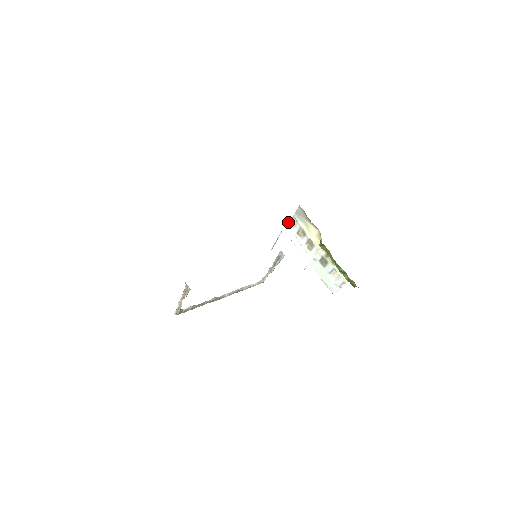
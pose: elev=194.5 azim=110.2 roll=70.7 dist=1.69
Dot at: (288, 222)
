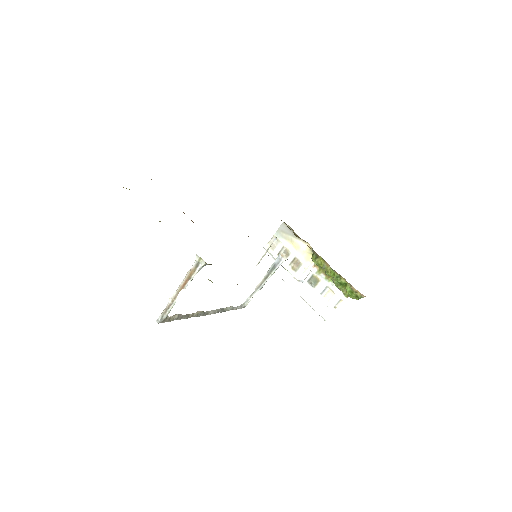
Dot at: (266, 244)
